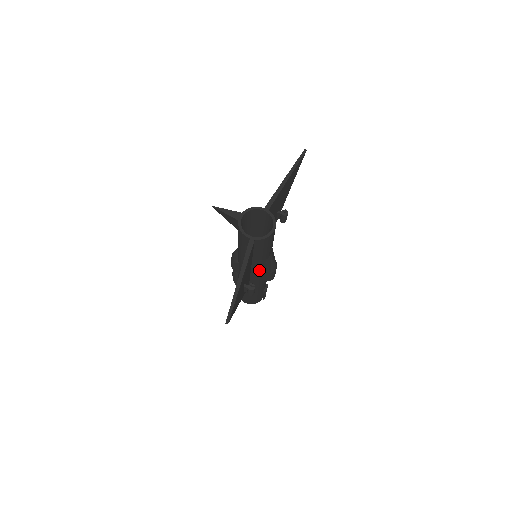
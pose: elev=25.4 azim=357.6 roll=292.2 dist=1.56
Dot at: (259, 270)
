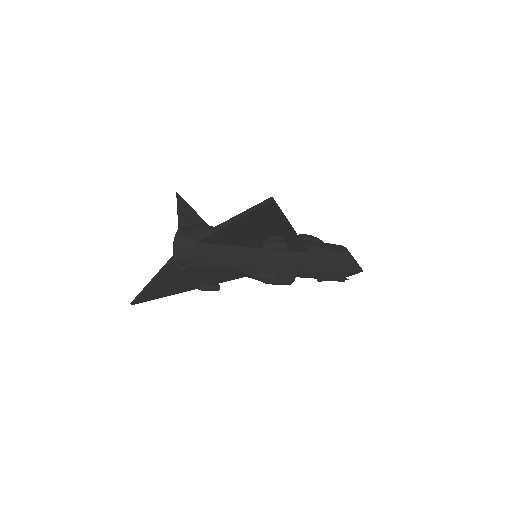
Dot at: occluded
